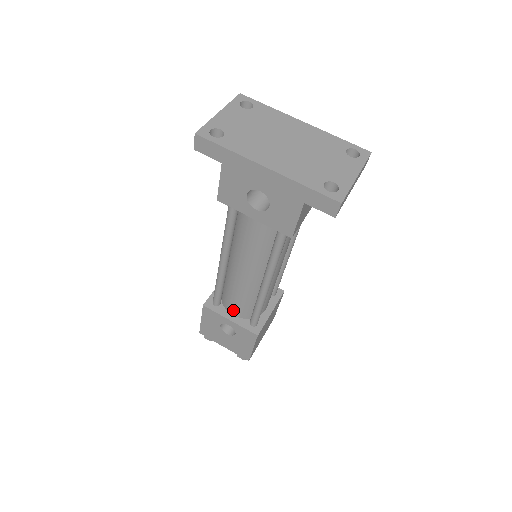
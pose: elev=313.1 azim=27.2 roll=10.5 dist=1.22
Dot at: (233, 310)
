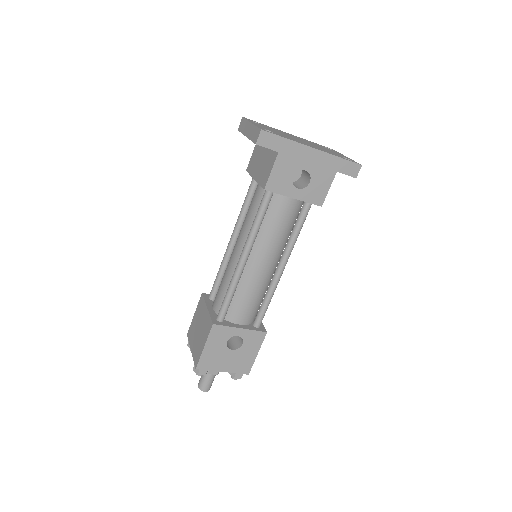
Dot at: (240, 318)
